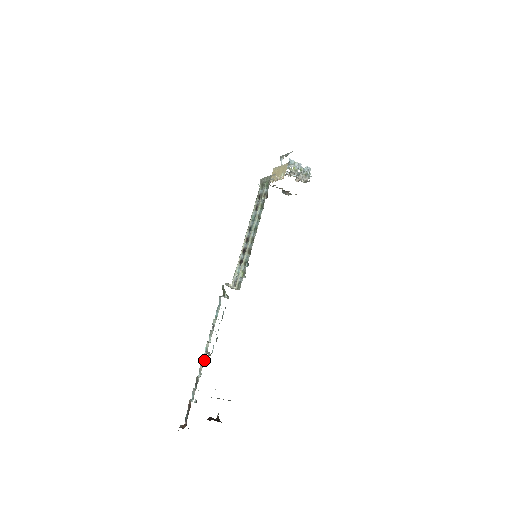
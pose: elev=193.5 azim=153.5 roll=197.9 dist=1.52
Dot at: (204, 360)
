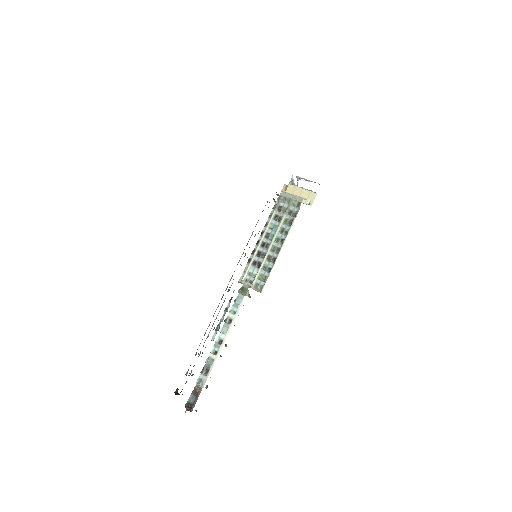
Dot at: (220, 350)
